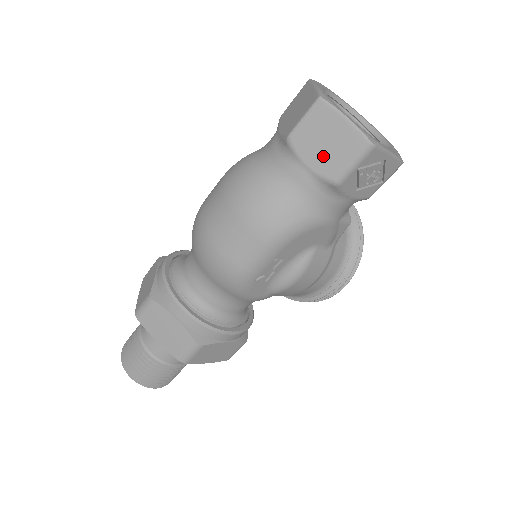
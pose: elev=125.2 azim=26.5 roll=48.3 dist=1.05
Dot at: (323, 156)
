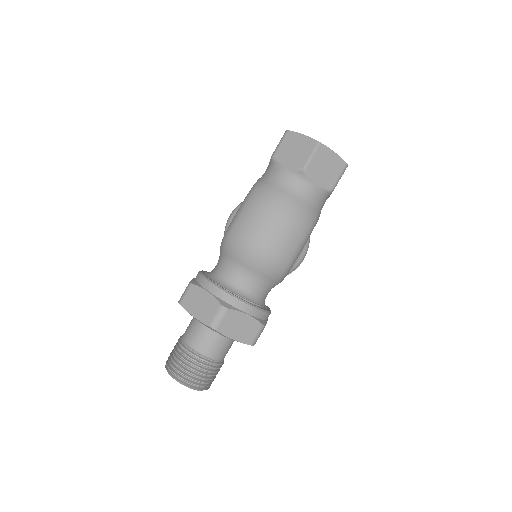
Dot at: (325, 176)
